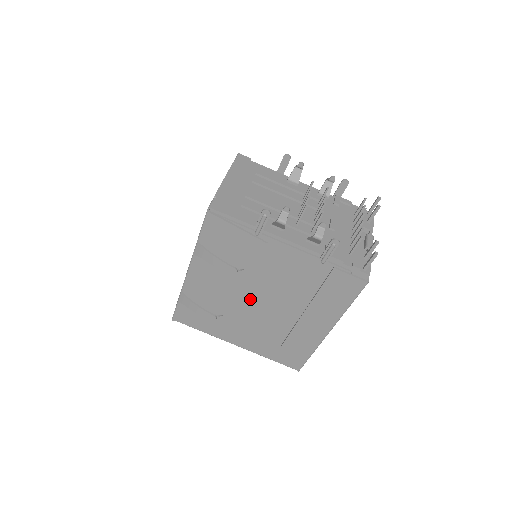
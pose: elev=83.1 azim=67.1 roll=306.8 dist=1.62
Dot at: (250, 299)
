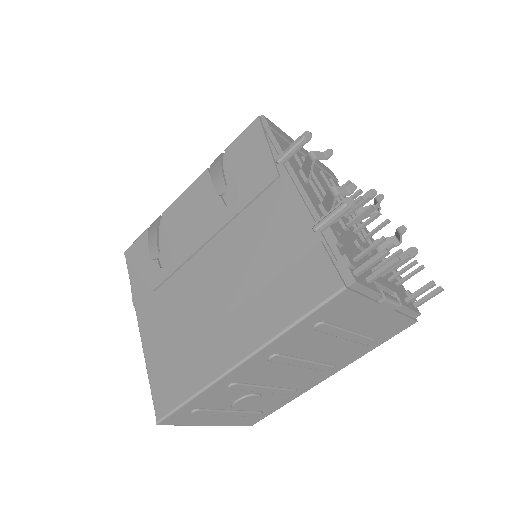
Dot at: (205, 257)
